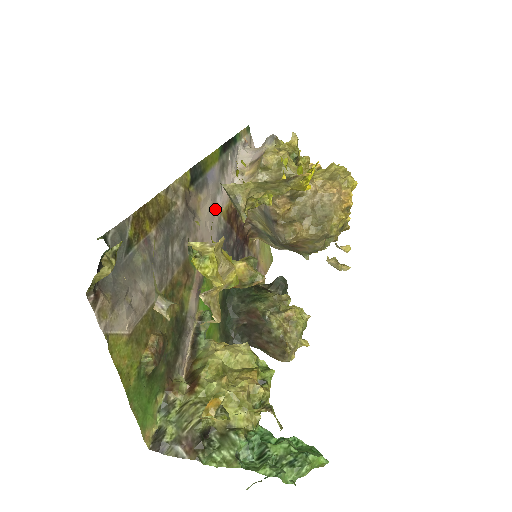
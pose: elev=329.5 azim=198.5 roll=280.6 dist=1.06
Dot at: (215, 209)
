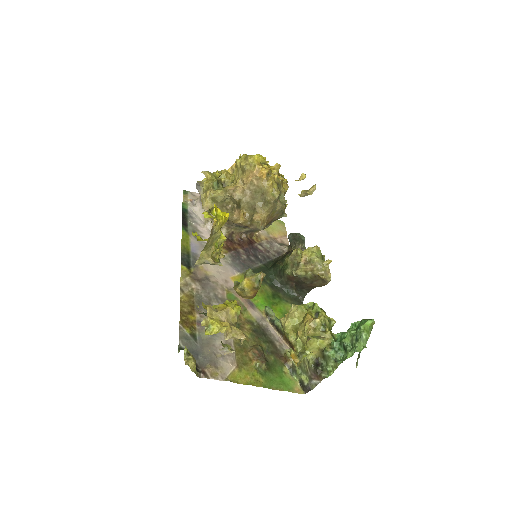
Dot at: occluded
